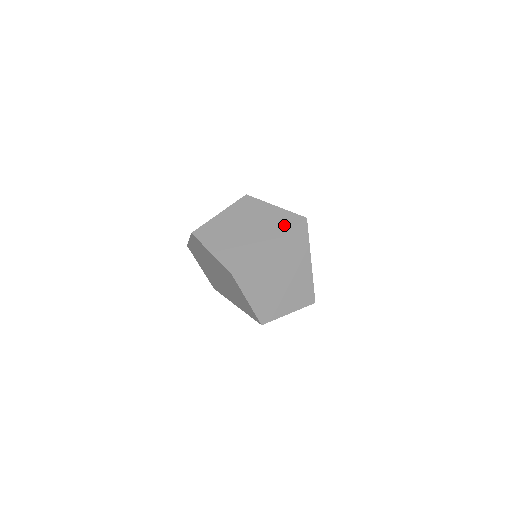
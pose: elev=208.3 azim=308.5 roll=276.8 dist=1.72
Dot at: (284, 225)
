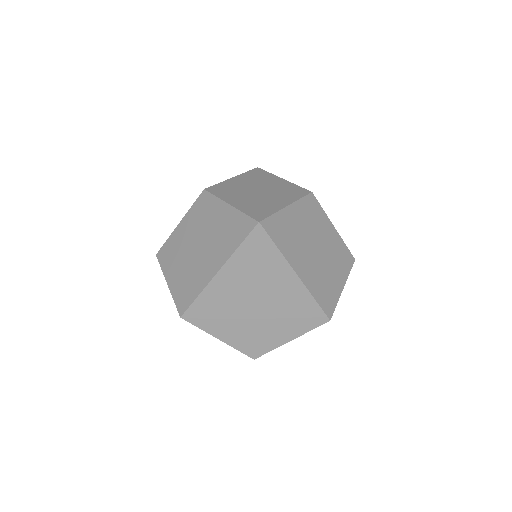
Dot at: (233, 238)
